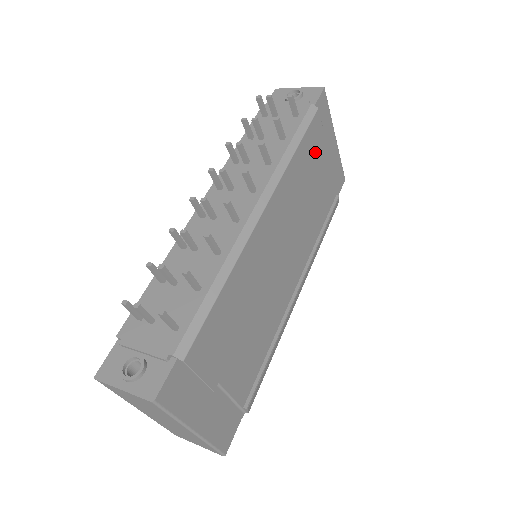
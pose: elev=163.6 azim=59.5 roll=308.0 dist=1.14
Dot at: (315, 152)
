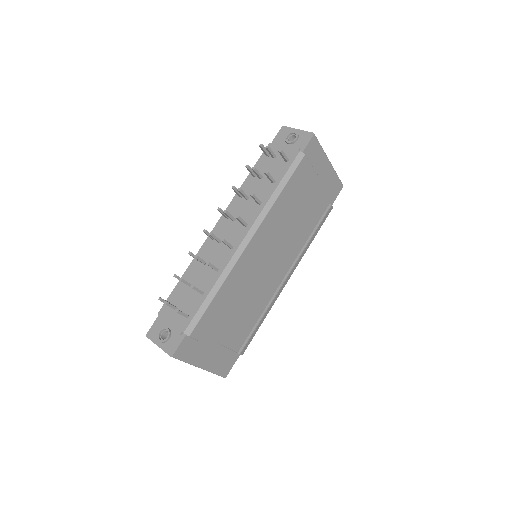
Dot at: (303, 185)
